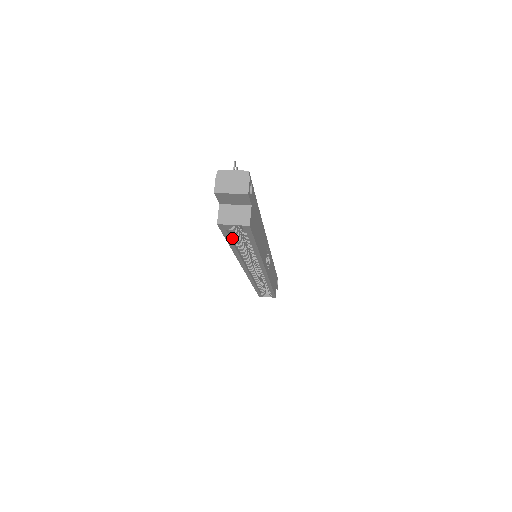
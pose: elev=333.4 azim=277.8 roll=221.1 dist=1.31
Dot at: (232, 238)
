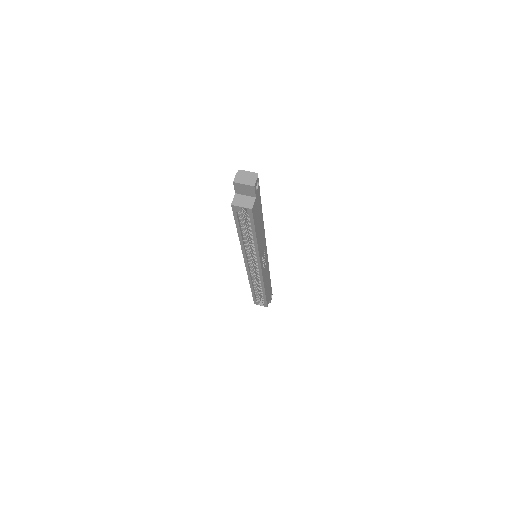
Dot at: (240, 223)
